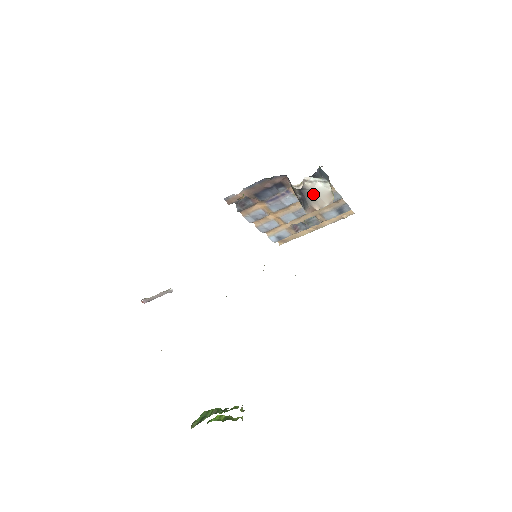
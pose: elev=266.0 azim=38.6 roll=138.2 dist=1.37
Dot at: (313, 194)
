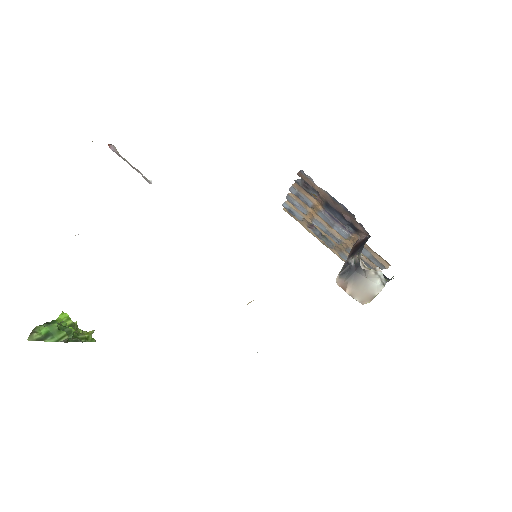
Dot at: (363, 280)
